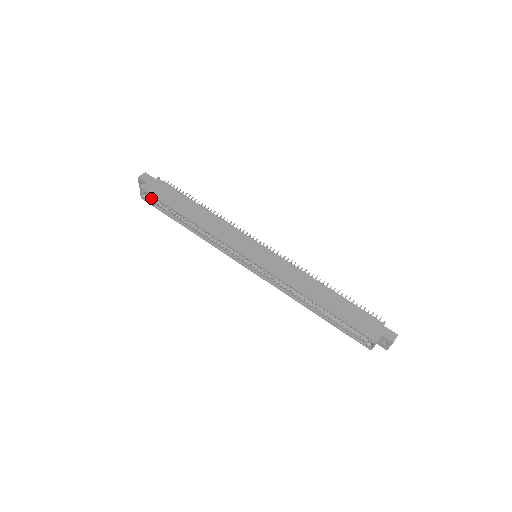
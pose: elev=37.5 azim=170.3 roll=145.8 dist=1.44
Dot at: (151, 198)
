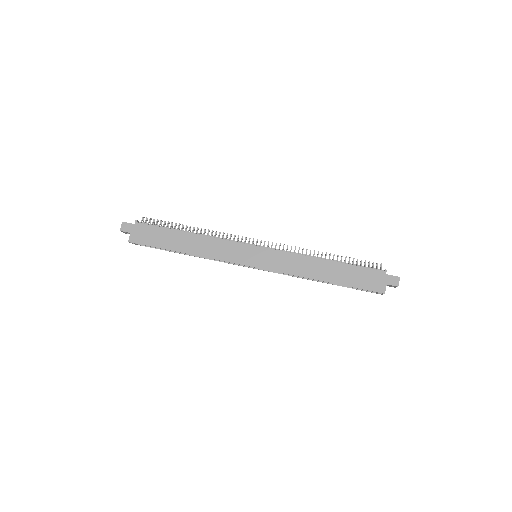
Dot at: occluded
